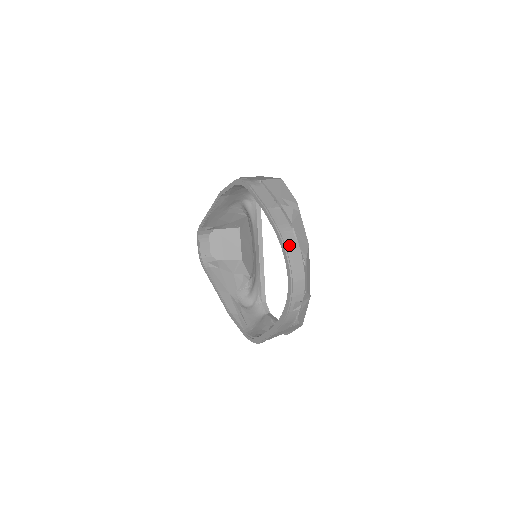
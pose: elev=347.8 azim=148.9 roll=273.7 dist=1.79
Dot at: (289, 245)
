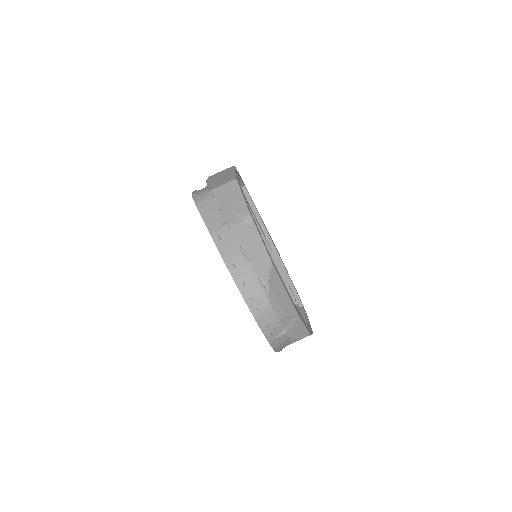
Dot at: (241, 275)
